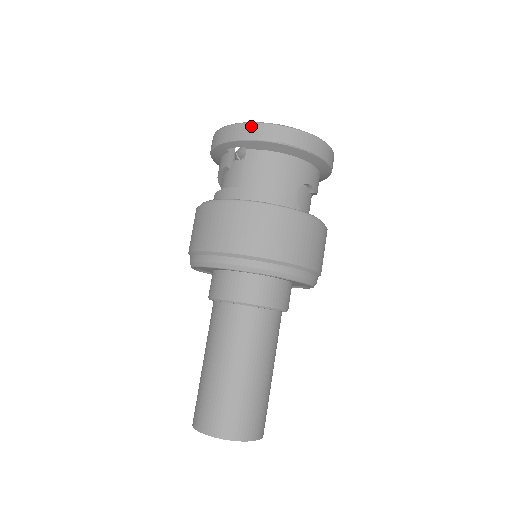
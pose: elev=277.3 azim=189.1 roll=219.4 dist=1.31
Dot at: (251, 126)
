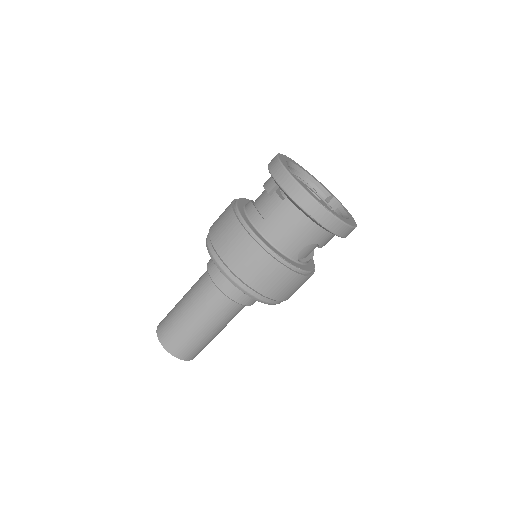
Dot at: (298, 188)
